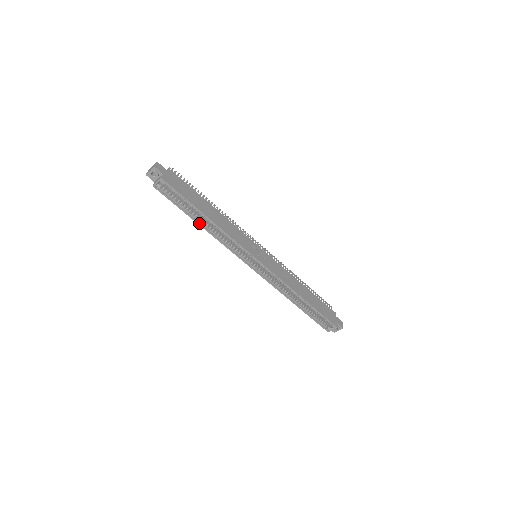
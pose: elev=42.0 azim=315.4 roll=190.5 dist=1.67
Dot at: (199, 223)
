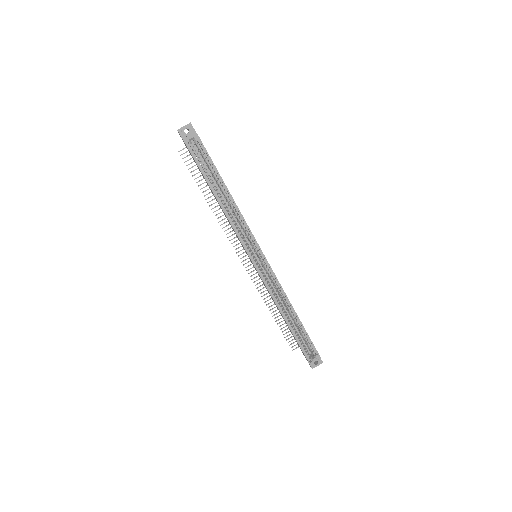
Dot at: (217, 197)
